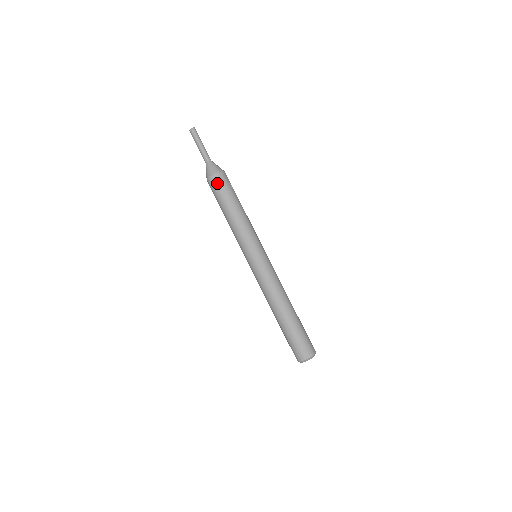
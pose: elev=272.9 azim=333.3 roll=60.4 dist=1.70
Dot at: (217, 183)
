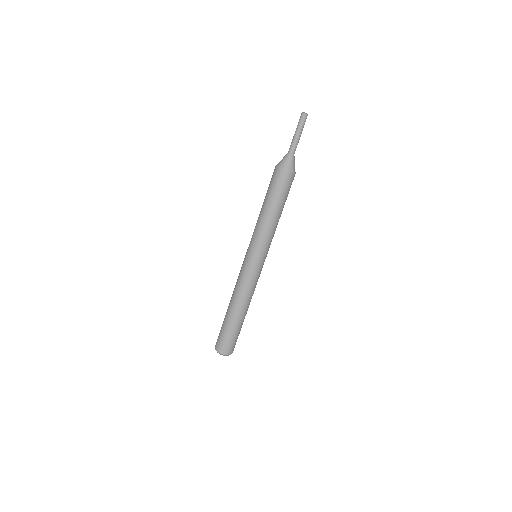
Dot at: (287, 182)
